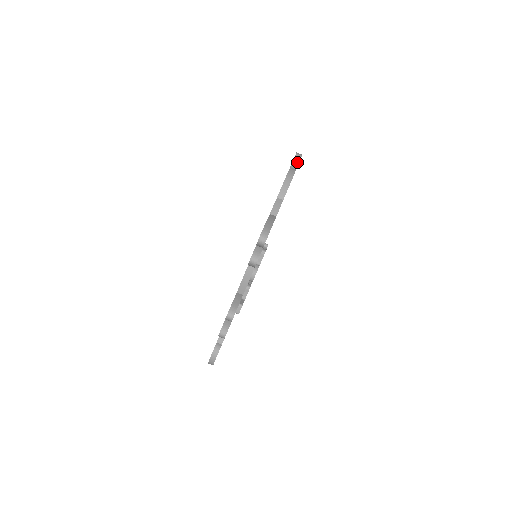
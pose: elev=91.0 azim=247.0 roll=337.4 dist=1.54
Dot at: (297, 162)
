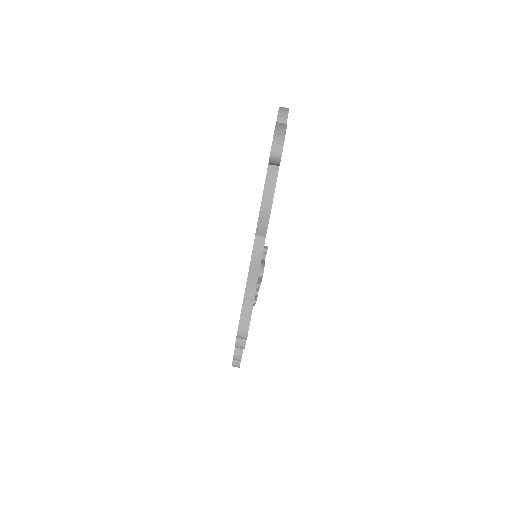
Dot at: (277, 161)
